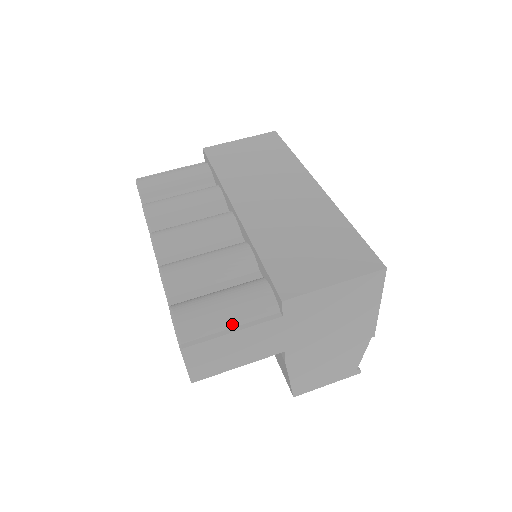
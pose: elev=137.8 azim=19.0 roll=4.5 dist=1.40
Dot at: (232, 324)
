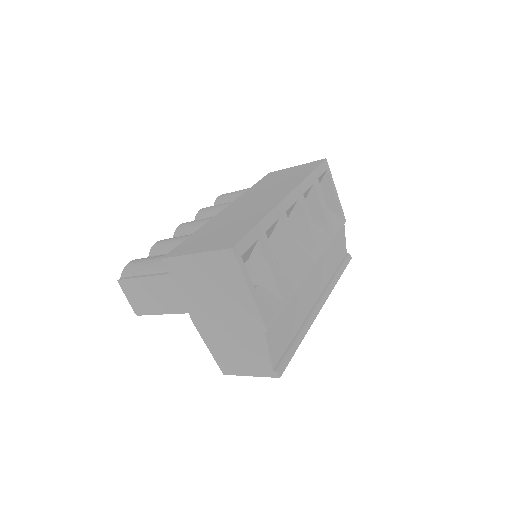
Dot at: (146, 272)
